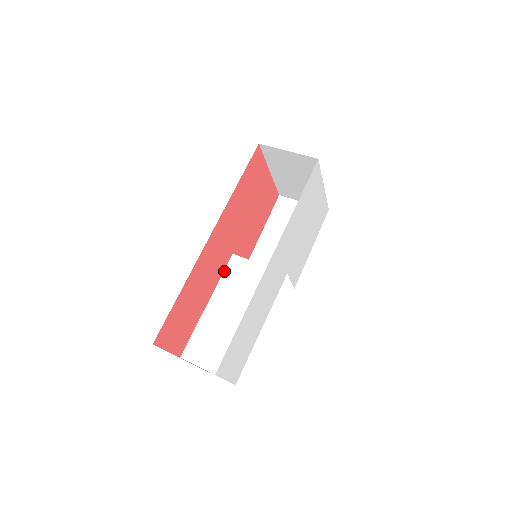
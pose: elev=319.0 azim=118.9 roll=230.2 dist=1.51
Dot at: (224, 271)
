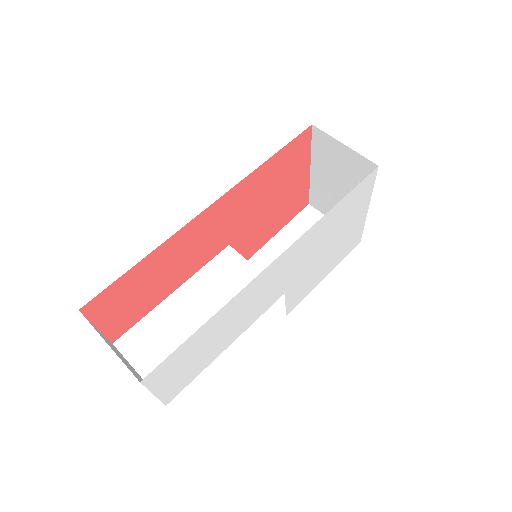
Dot at: (210, 261)
